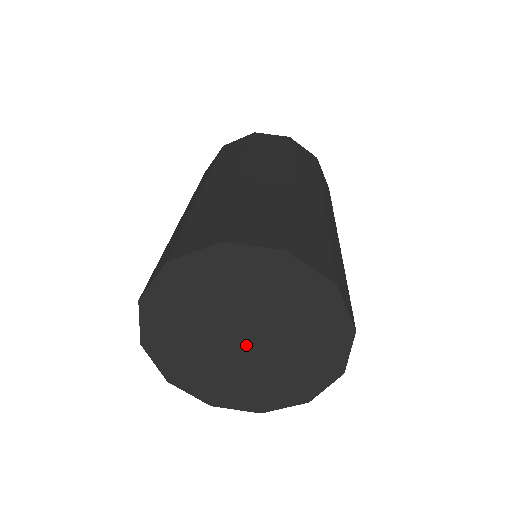
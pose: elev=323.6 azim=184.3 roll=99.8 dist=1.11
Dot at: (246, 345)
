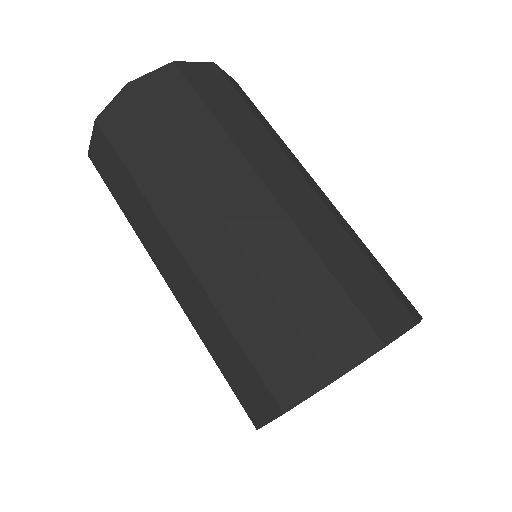
Dot at: occluded
